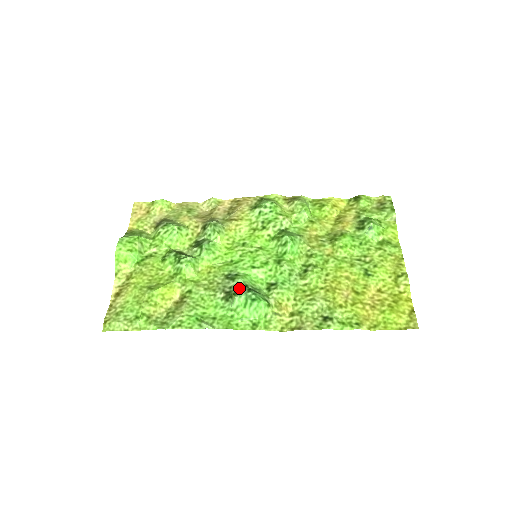
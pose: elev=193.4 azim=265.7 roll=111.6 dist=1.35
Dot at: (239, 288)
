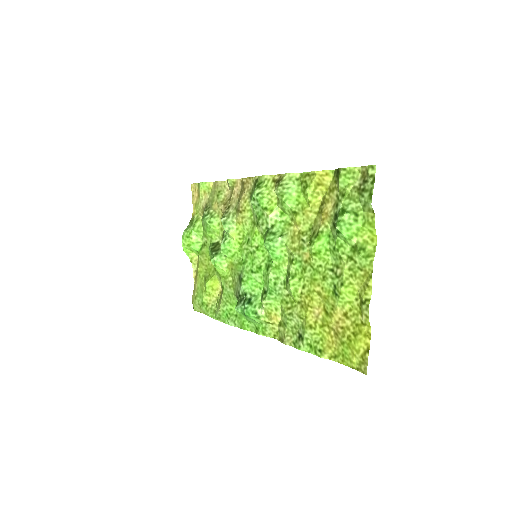
Dot at: (241, 296)
